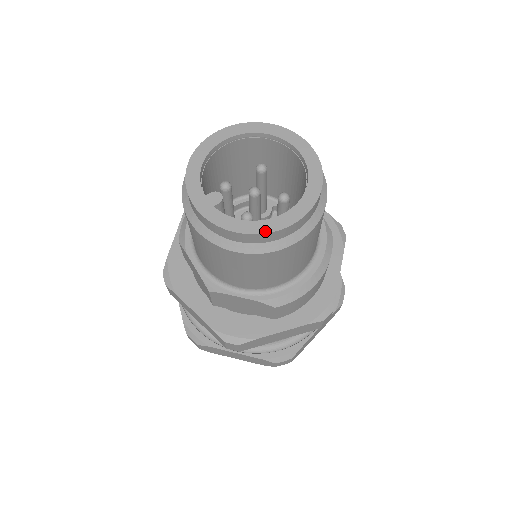
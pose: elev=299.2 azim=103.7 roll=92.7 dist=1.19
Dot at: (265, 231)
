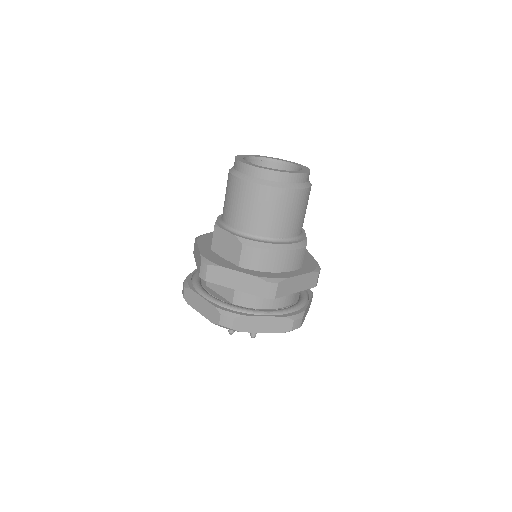
Dot at: (258, 167)
